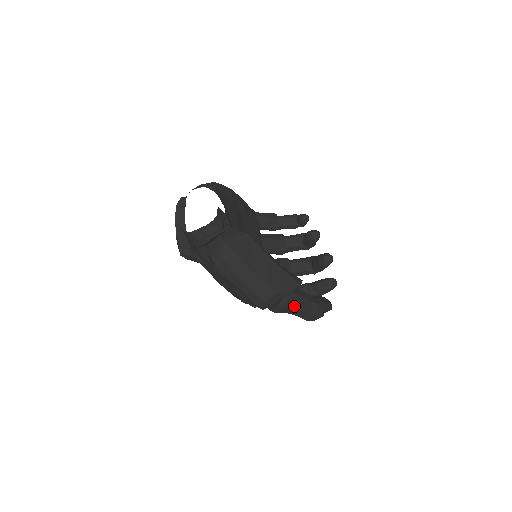
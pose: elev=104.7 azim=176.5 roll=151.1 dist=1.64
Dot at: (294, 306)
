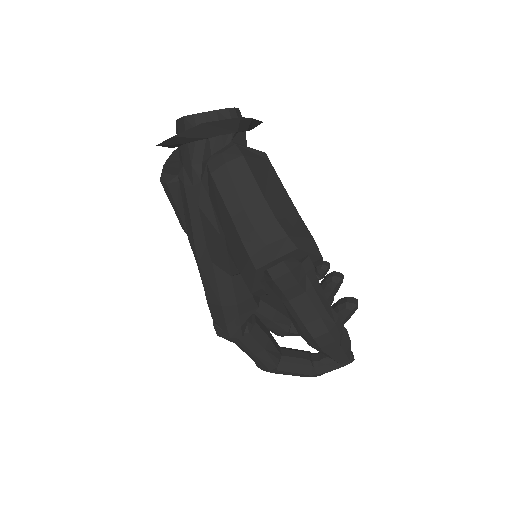
Dot at: (304, 287)
